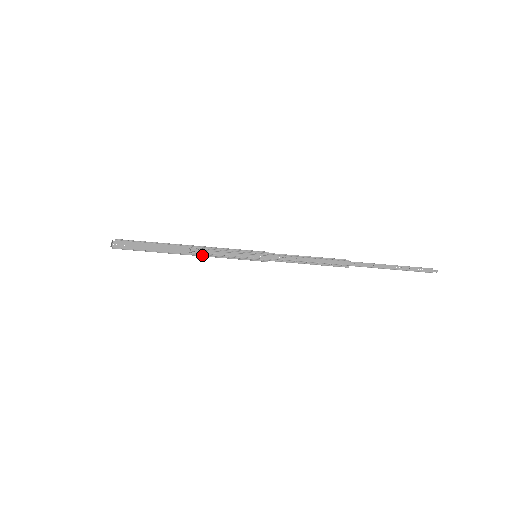
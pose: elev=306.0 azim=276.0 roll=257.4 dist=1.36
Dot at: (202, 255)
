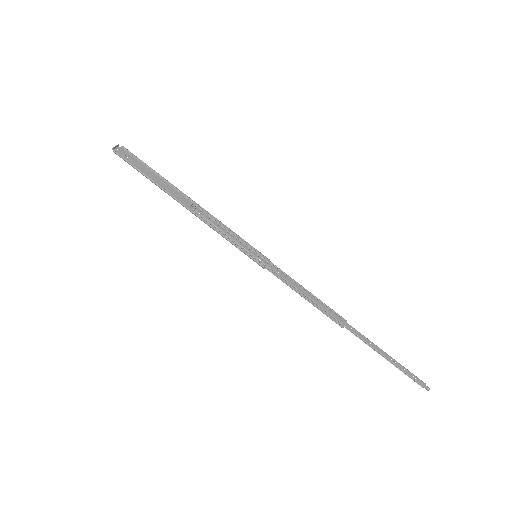
Dot at: (202, 218)
